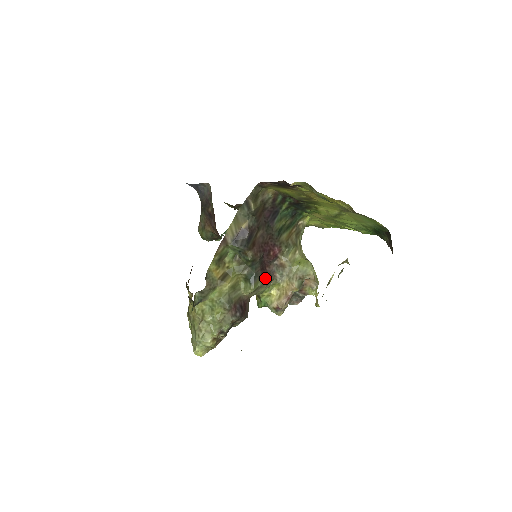
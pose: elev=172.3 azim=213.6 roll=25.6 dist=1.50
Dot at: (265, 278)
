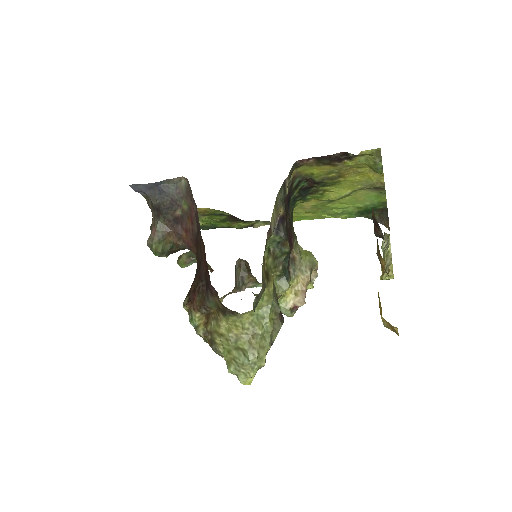
Dot at: occluded
